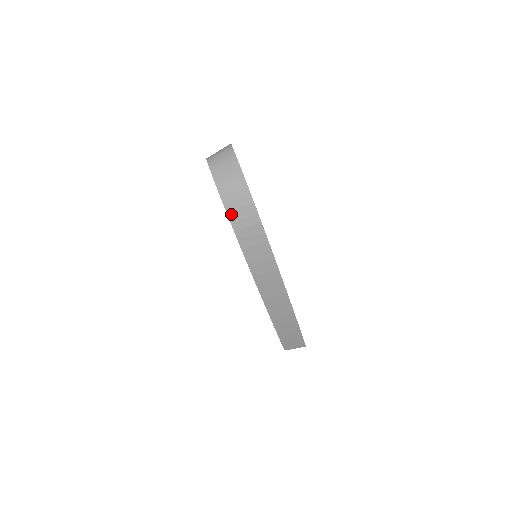
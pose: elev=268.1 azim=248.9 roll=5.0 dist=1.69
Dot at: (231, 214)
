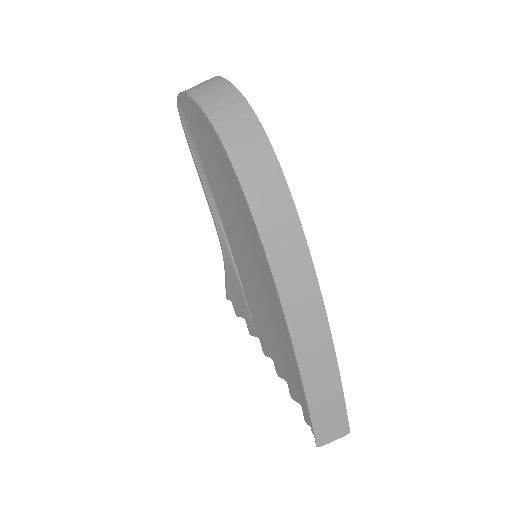
Dot at: (226, 138)
